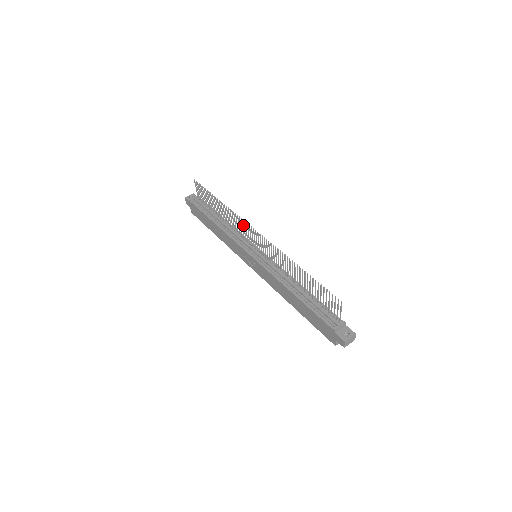
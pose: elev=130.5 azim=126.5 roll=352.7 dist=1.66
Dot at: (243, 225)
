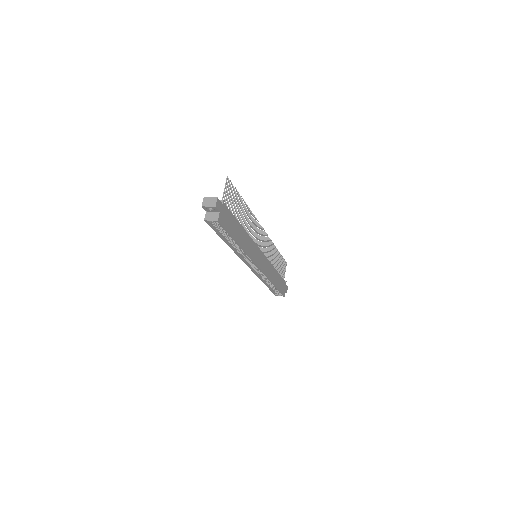
Dot at: (267, 241)
